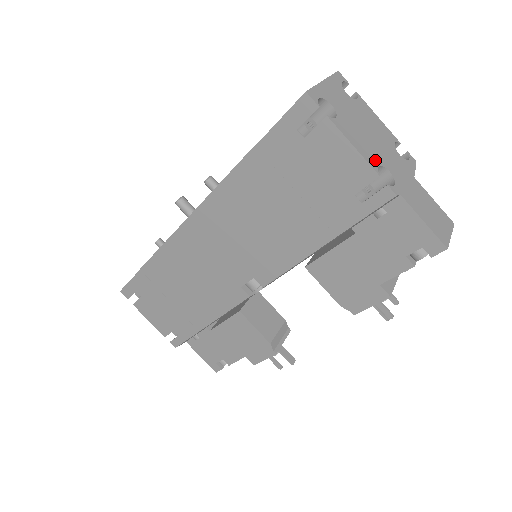
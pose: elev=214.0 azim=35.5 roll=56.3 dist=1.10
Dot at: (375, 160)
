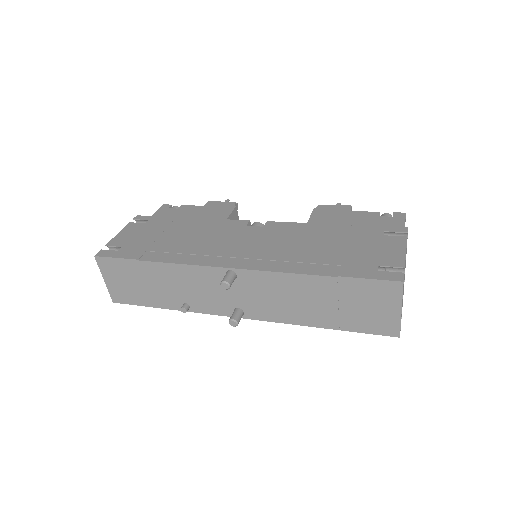
Dot at: occluded
